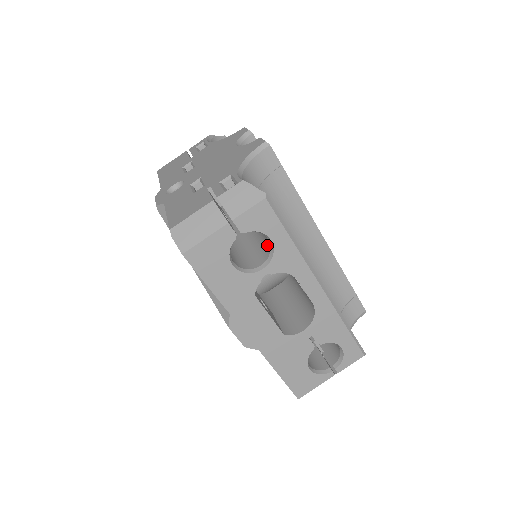
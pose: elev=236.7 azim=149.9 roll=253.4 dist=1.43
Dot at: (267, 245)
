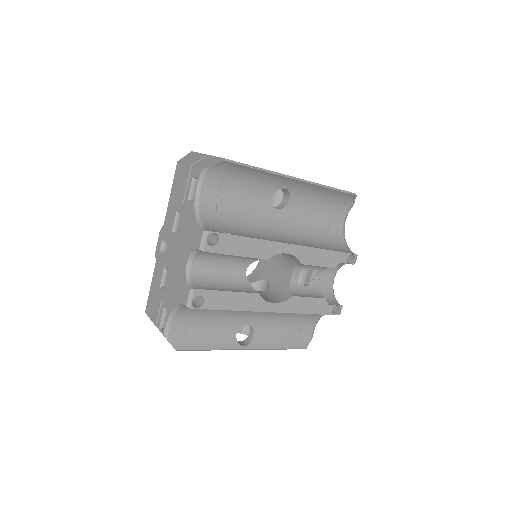
Dot at: occluded
